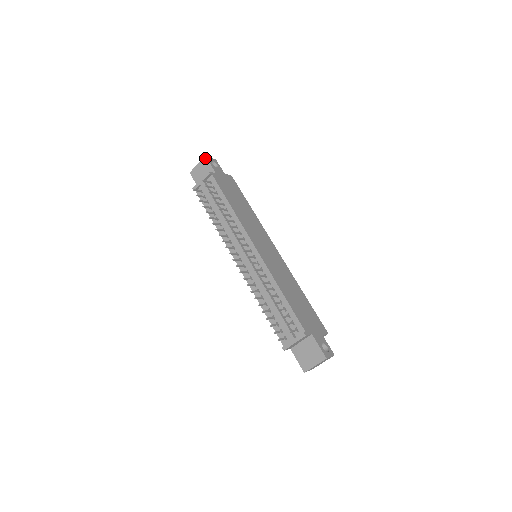
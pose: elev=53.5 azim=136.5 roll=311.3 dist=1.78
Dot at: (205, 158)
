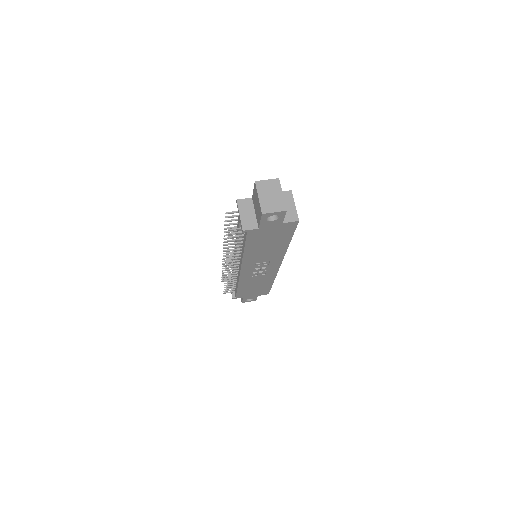
Dot at: occluded
